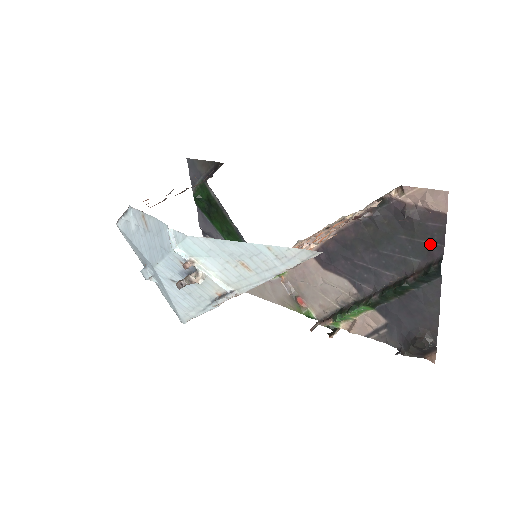
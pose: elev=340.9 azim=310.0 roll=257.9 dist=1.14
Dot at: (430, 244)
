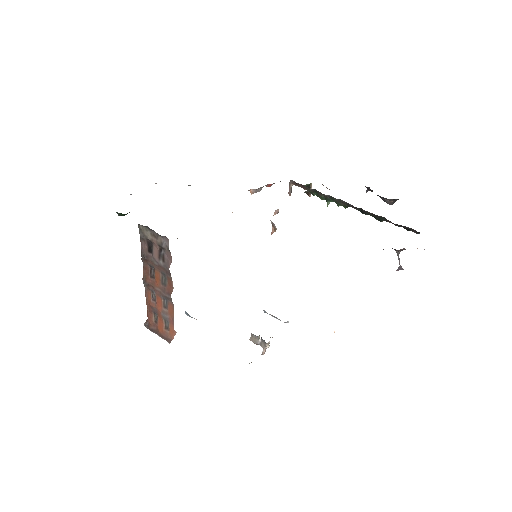
Dot at: occluded
